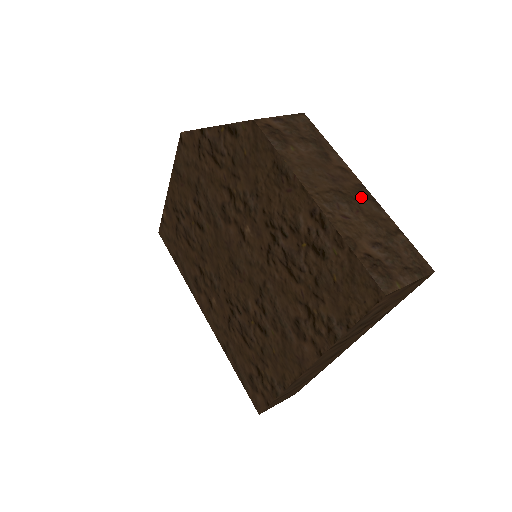
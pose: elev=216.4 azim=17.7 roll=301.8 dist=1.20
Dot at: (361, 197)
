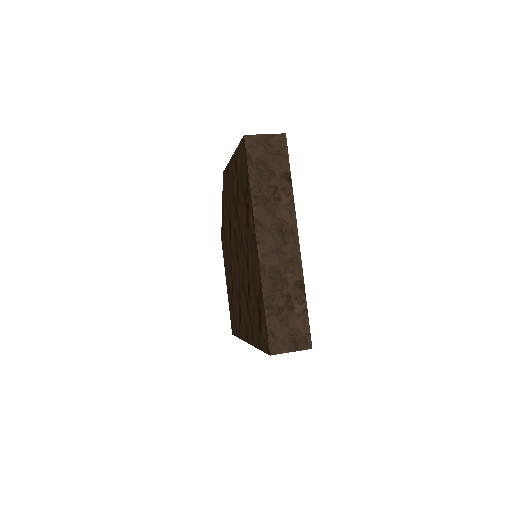
Dot at: occluded
